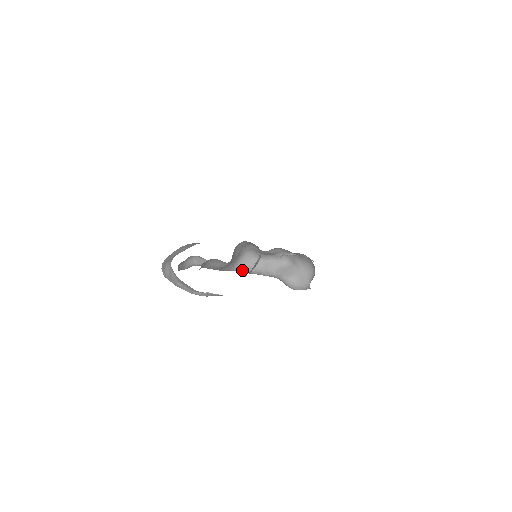
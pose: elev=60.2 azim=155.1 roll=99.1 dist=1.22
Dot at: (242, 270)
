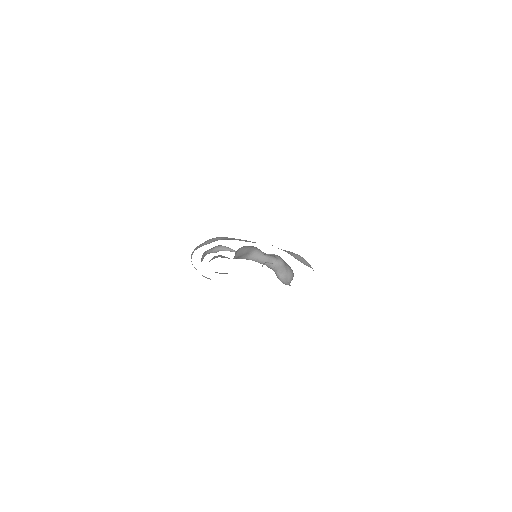
Dot at: (254, 260)
